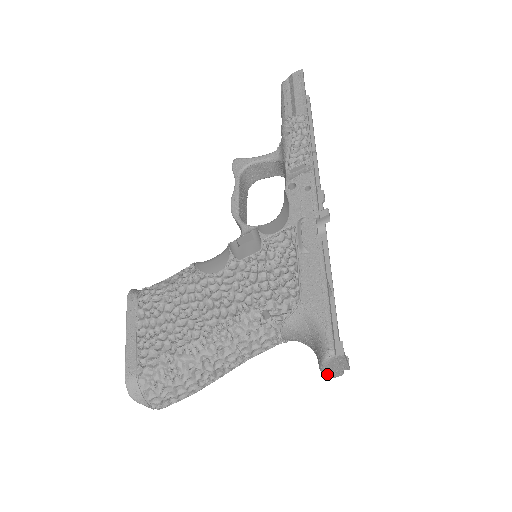
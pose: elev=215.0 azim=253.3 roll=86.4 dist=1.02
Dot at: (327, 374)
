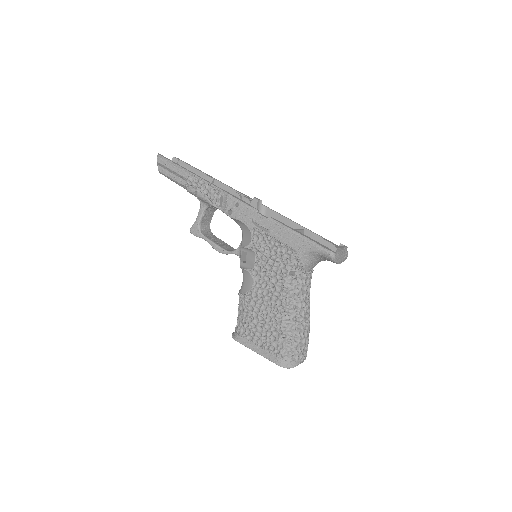
Dot at: (342, 261)
